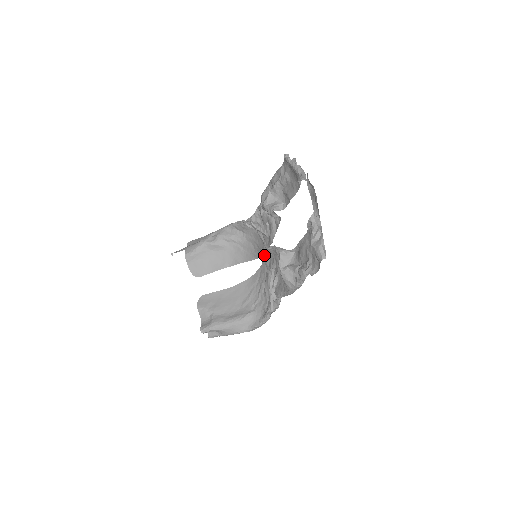
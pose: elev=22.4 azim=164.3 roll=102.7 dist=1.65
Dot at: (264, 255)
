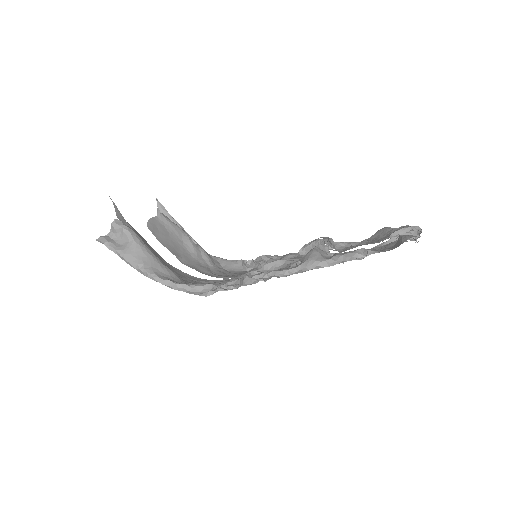
Dot at: occluded
